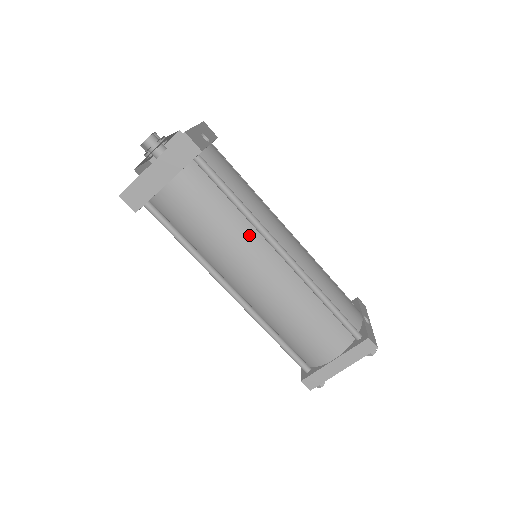
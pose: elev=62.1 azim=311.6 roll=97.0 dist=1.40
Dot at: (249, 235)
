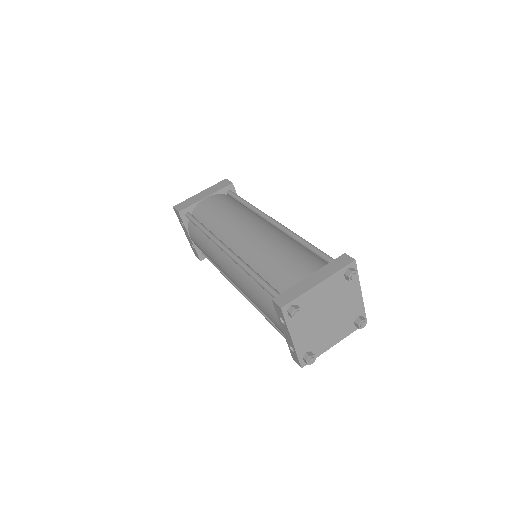
Dot at: (250, 215)
